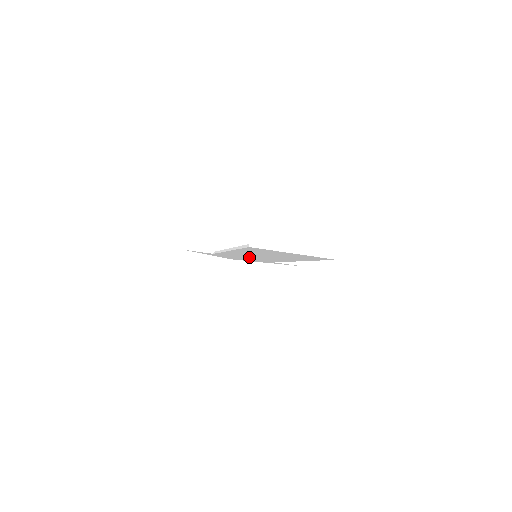
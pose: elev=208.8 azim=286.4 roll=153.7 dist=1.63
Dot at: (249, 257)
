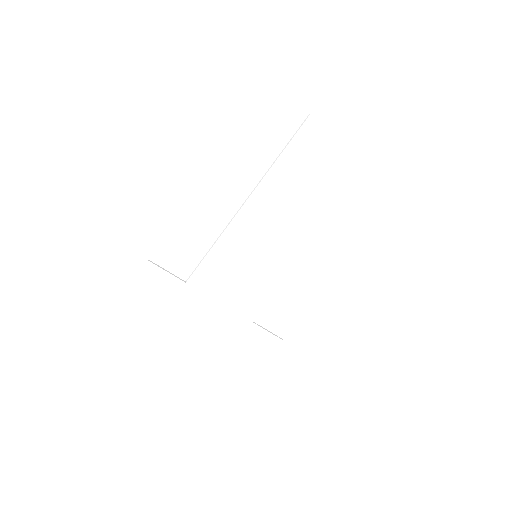
Dot at: (239, 276)
